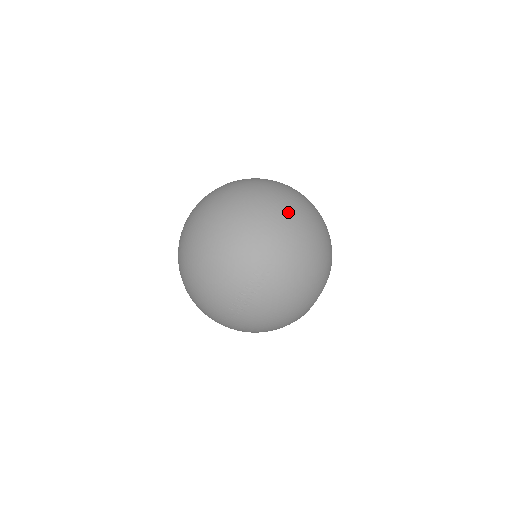
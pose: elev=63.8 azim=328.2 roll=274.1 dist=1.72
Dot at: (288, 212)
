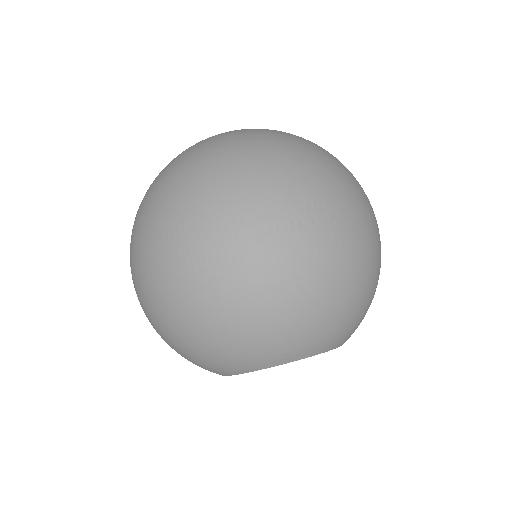
Dot at: occluded
